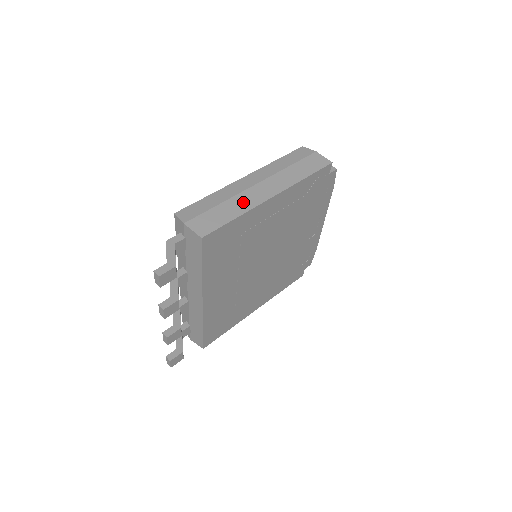
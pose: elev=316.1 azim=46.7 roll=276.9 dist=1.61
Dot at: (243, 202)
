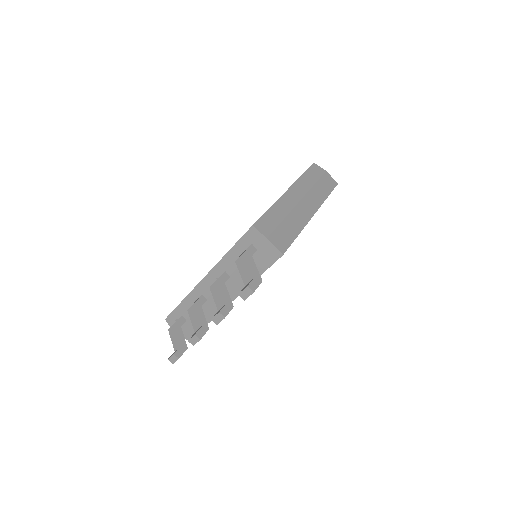
Dot at: (298, 218)
